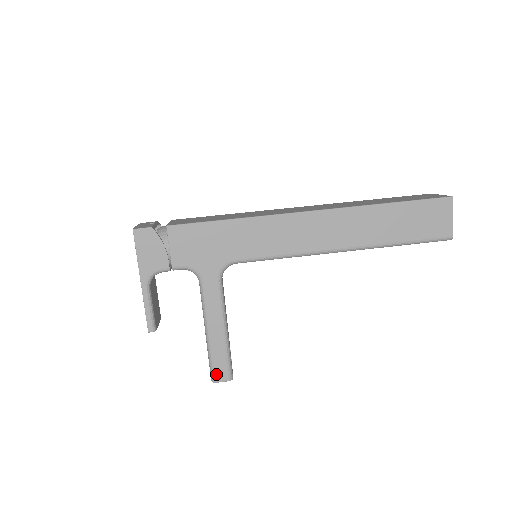
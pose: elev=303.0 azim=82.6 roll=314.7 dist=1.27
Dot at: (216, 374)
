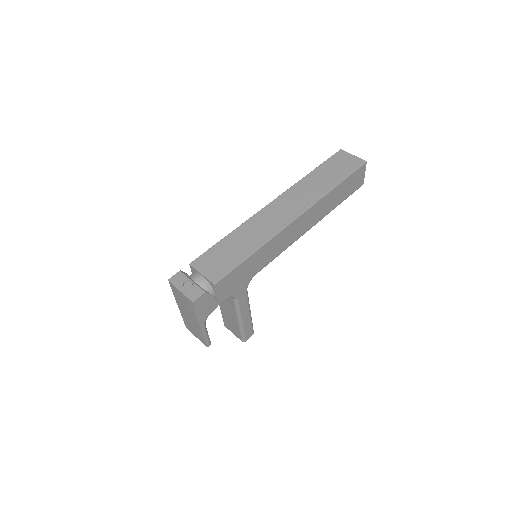
Dot at: (246, 337)
